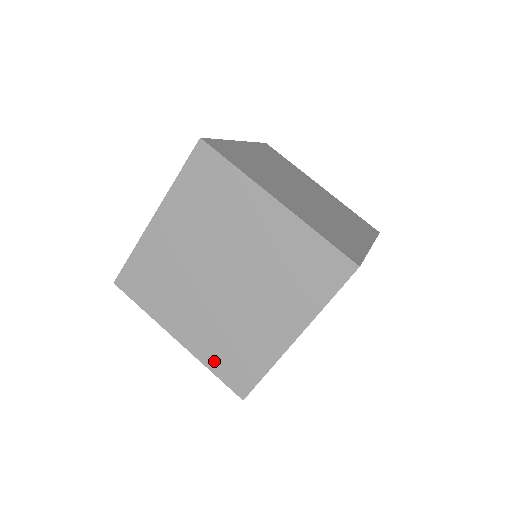
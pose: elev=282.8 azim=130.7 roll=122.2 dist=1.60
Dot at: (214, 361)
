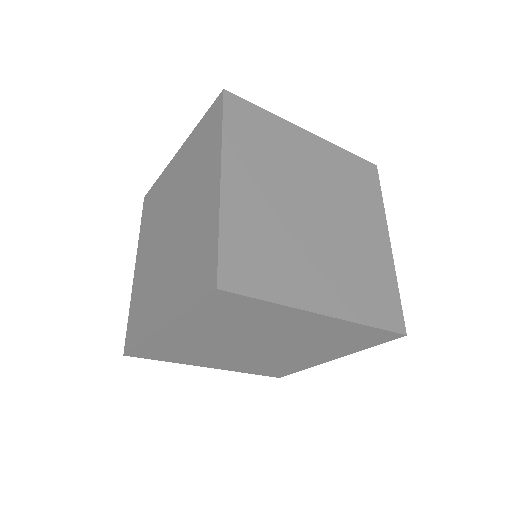
Dot at: (134, 304)
